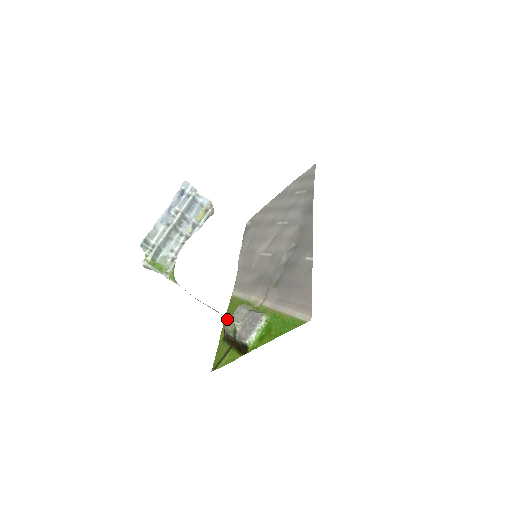
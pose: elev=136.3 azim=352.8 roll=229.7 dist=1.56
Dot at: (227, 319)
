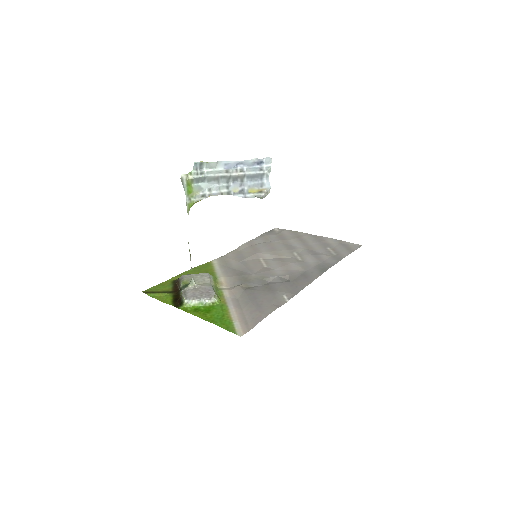
Dot at: (191, 272)
